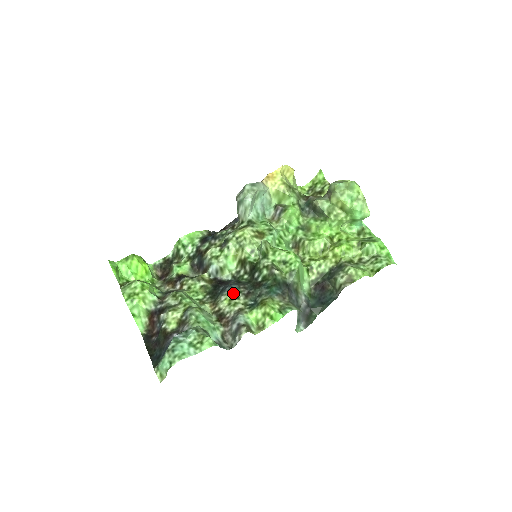
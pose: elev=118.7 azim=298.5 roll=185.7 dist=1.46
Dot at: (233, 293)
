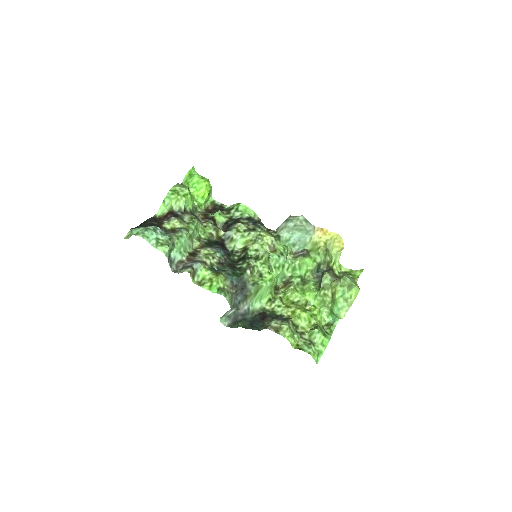
Dot at: (216, 253)
